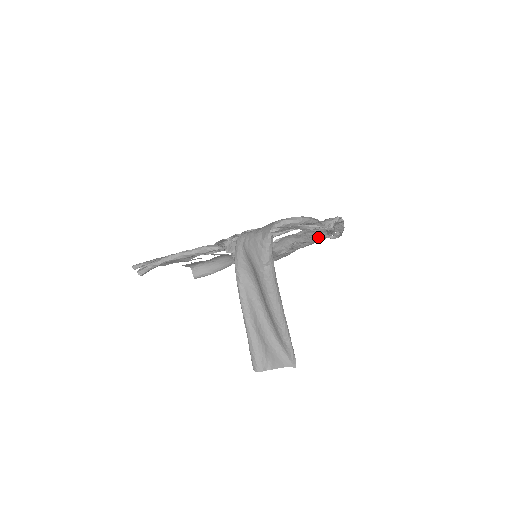
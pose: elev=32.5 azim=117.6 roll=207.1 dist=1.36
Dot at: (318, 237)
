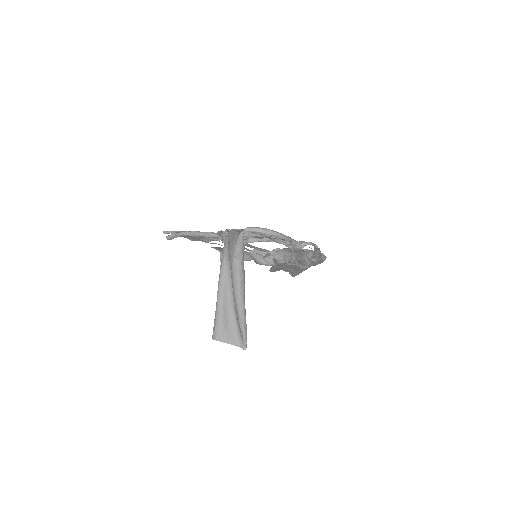
Dot at: occluded
